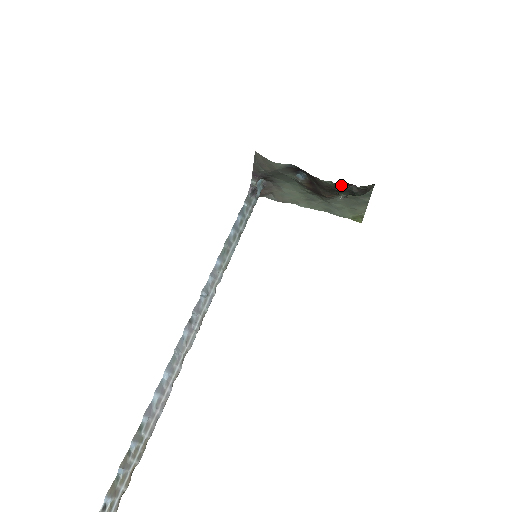
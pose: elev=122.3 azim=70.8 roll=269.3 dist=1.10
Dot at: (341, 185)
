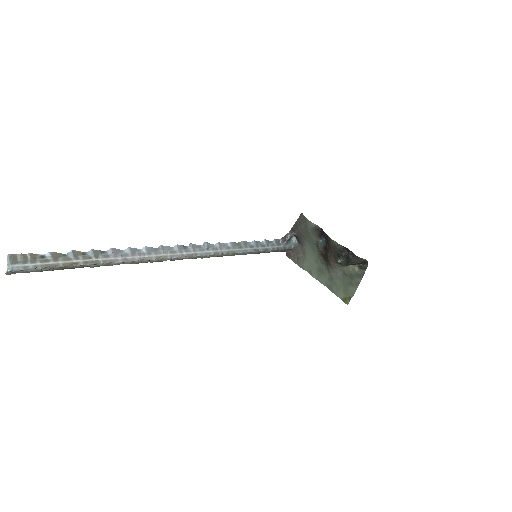
Dot at: (343, 249)
